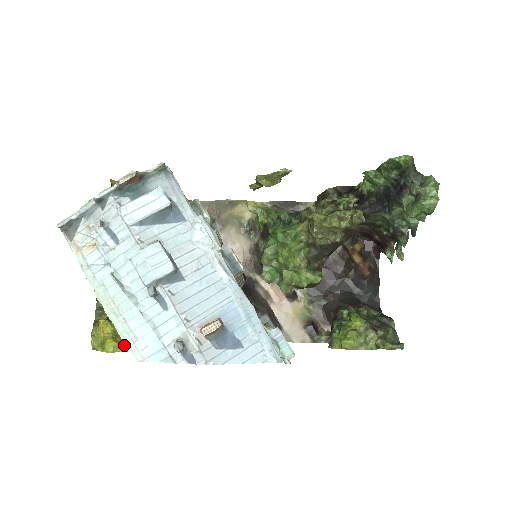
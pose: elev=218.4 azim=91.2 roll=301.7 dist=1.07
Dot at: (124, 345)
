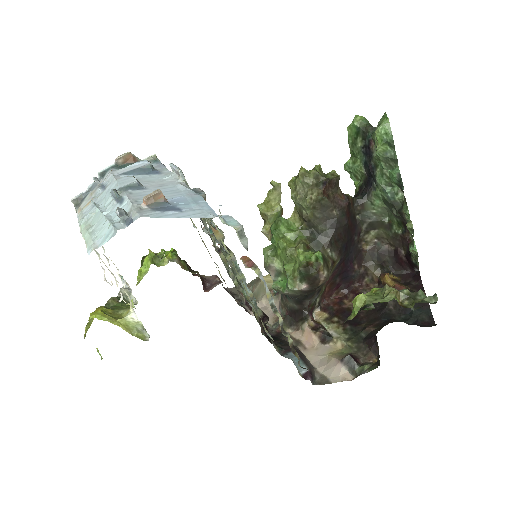
Dot at: (109, 317)
